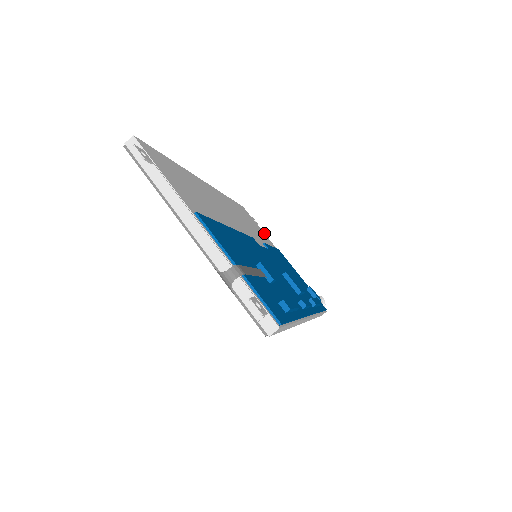
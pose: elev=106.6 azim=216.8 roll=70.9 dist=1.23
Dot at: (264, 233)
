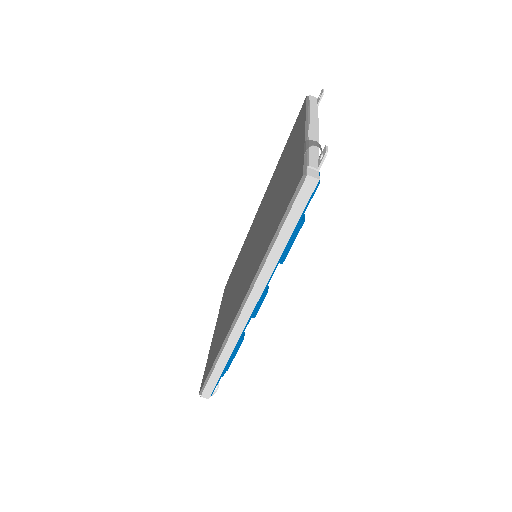
Dot at: occluded
